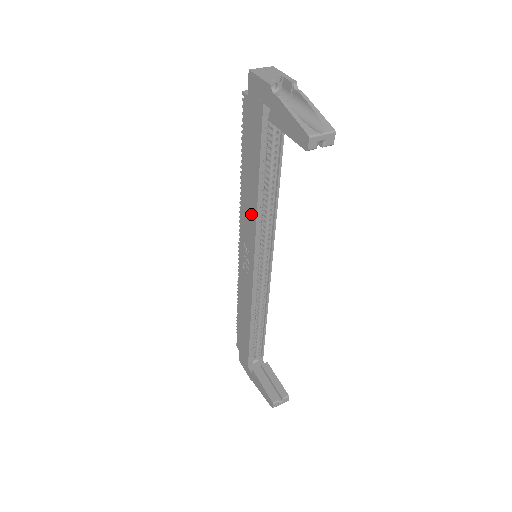
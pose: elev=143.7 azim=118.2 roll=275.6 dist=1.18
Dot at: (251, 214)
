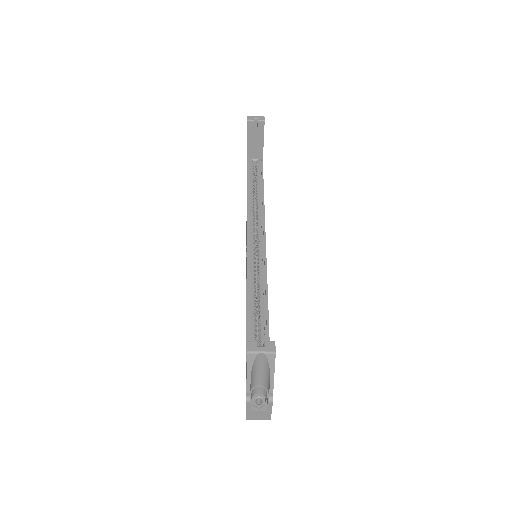
Dot at: occluded
